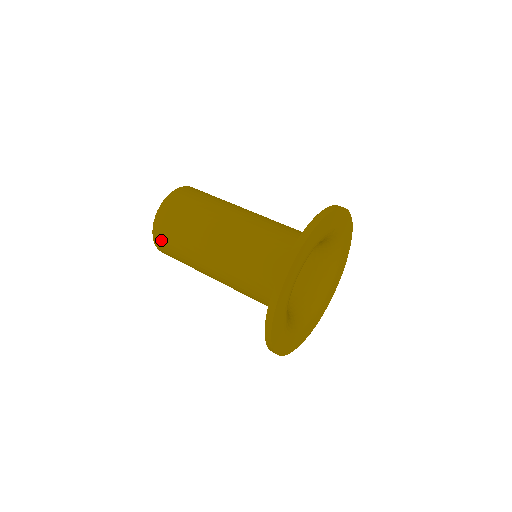
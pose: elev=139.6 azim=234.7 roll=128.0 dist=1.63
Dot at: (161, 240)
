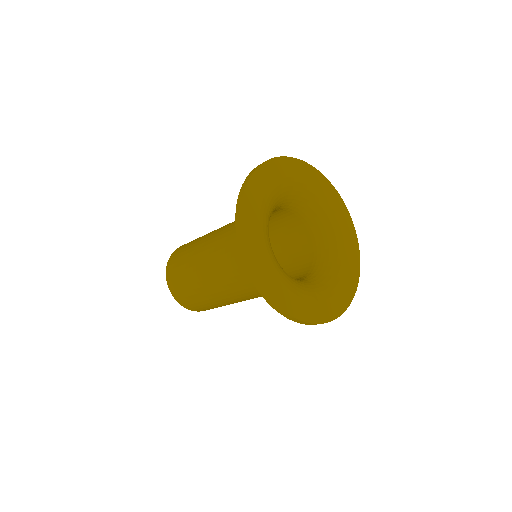
Dot at: (175, 255)
